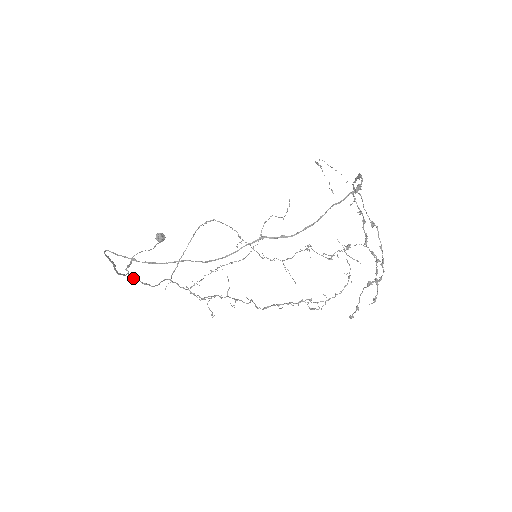
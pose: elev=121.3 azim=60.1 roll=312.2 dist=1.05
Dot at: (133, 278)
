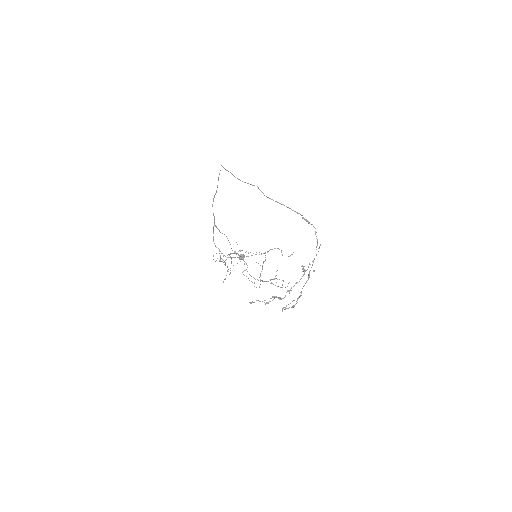
Dot at: (213, 227)
